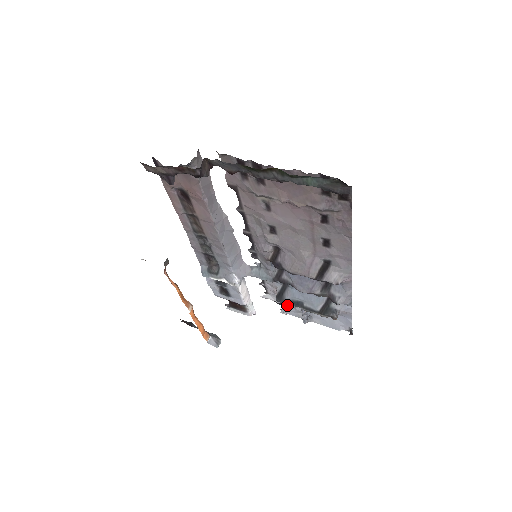
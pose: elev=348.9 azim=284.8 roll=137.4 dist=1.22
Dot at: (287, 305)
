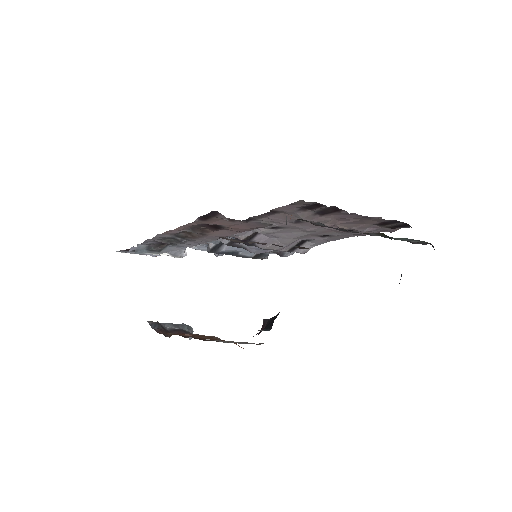
Dot at: (205, 246)
